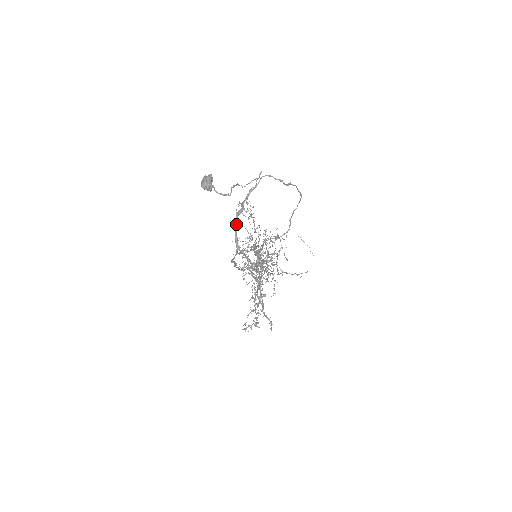
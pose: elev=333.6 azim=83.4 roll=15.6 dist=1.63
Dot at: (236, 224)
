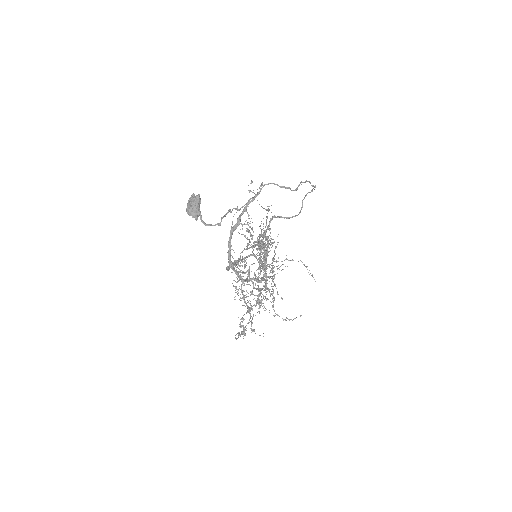
Dot at: (230, 241)
